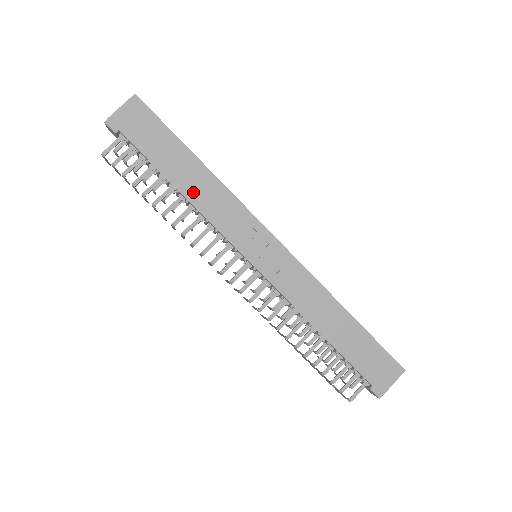
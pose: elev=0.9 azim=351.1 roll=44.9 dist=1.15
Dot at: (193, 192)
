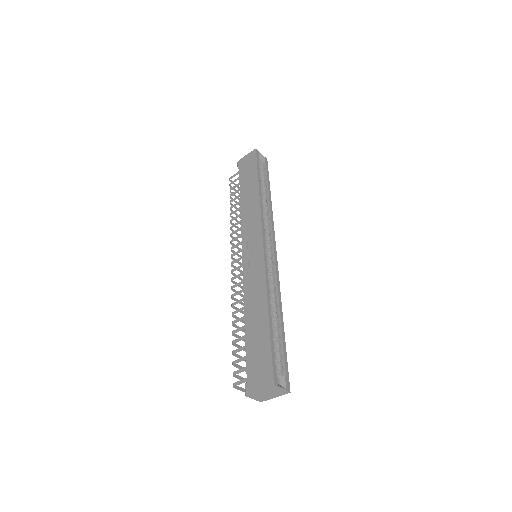
Dot at: (245, 204)
